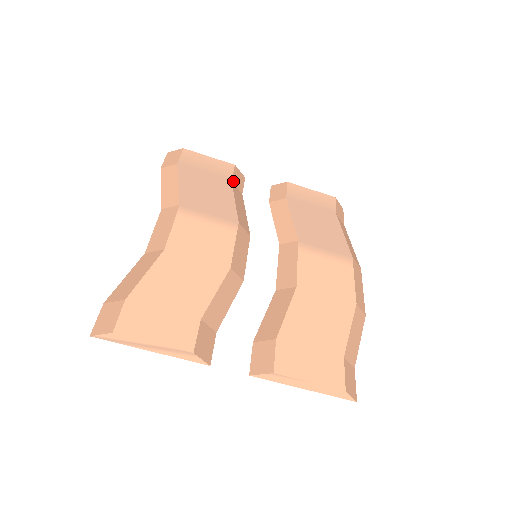
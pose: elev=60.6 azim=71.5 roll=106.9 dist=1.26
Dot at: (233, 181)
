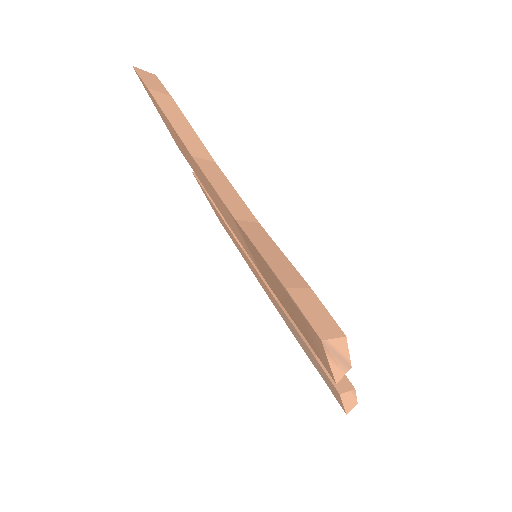
Dot at: occluded
